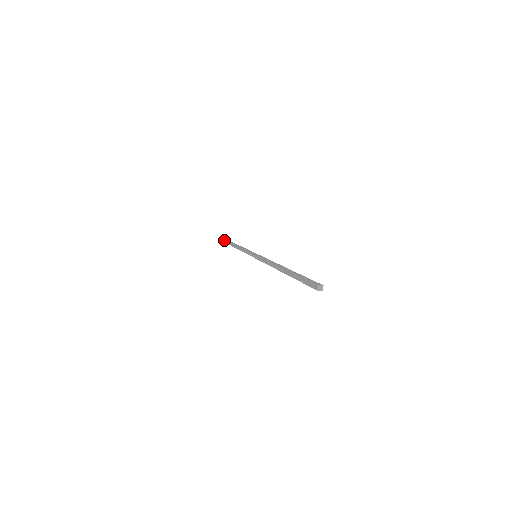
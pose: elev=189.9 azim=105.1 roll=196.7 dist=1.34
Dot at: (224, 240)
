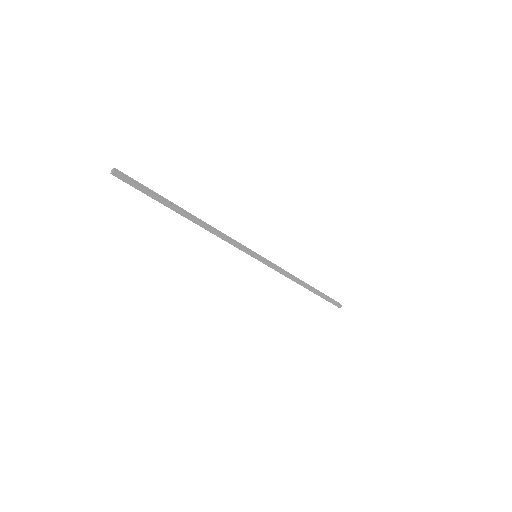
Dot at: (338, 306)
